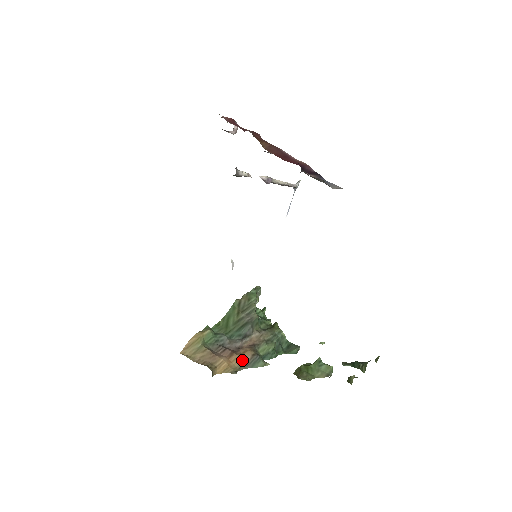
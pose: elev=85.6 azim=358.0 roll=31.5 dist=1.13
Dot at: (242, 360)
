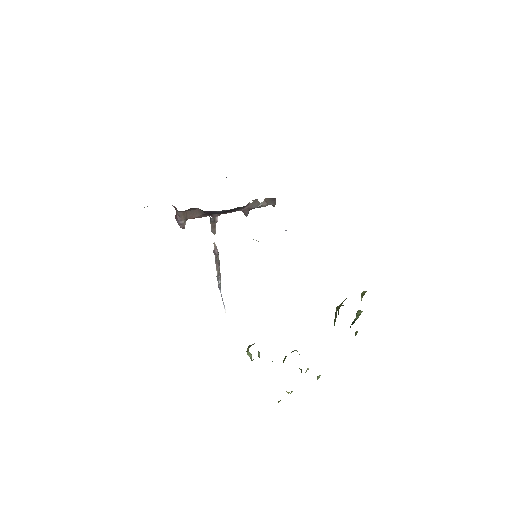
Dot at: occluded
